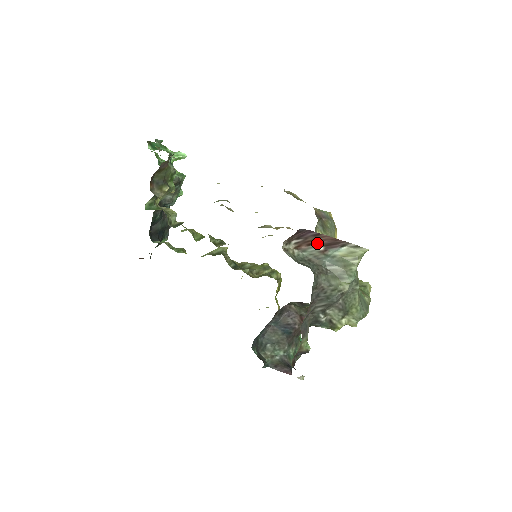
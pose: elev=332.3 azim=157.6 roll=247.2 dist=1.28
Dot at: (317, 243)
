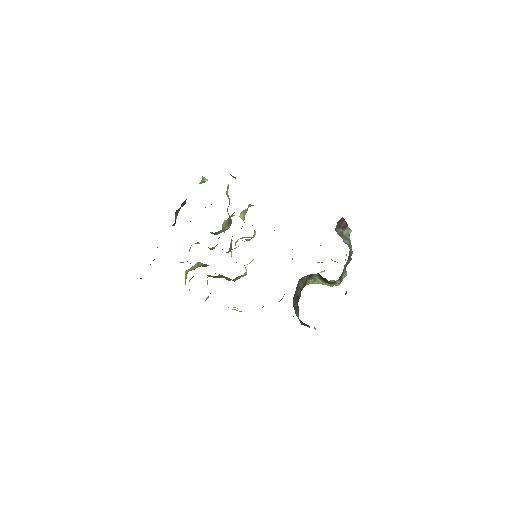
Dot at: (340, 226)
